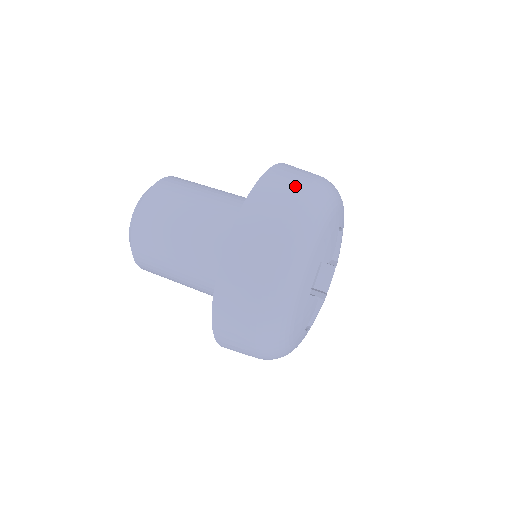
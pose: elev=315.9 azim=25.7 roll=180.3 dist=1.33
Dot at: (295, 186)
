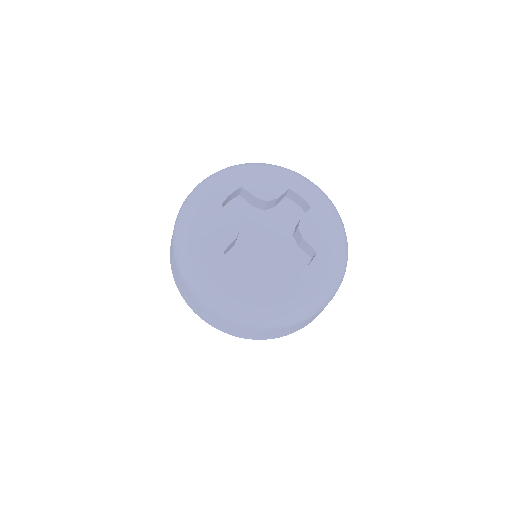
Dot at: occluded
